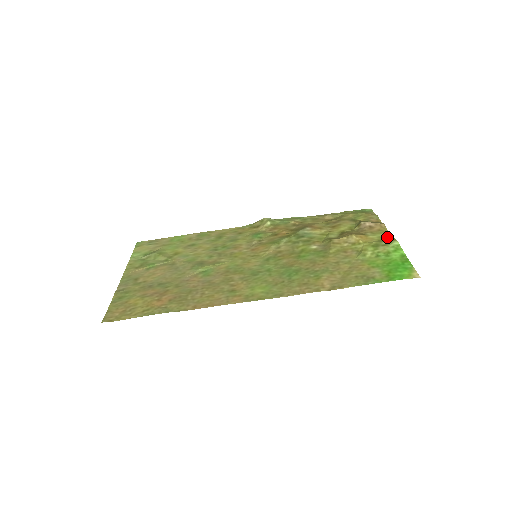
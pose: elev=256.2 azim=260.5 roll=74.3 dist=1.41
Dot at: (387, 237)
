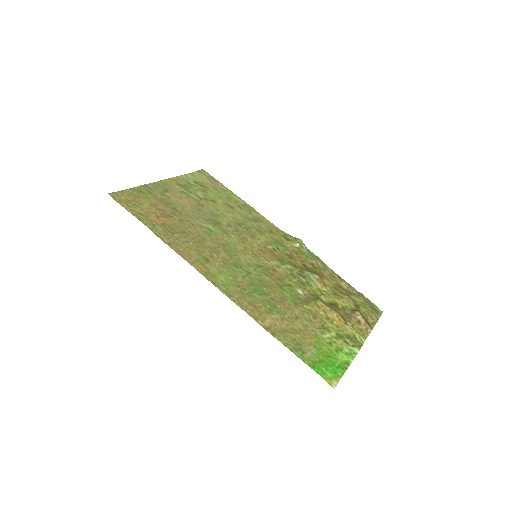
Dot at: (358, 340)
